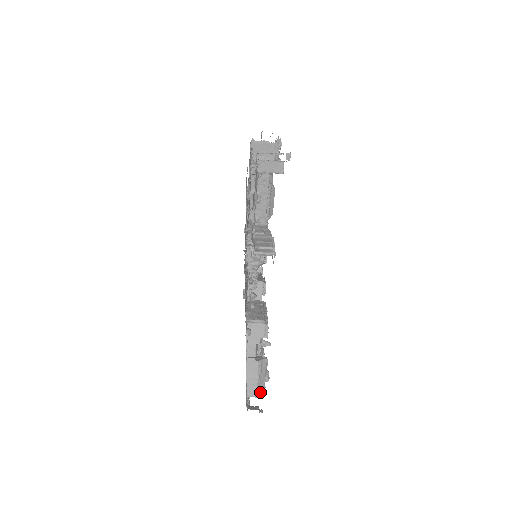
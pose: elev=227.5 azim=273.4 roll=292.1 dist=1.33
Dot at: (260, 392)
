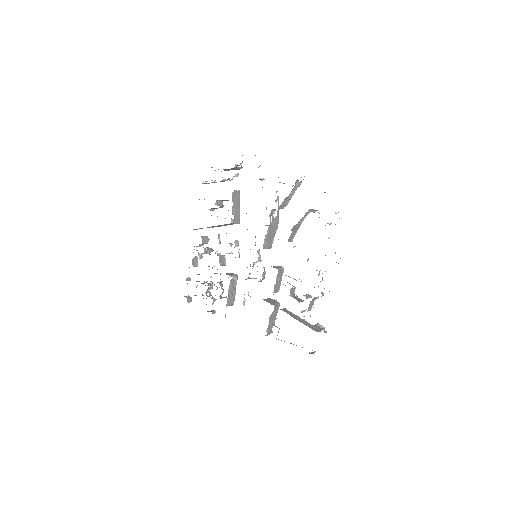
Dot at: occluded
